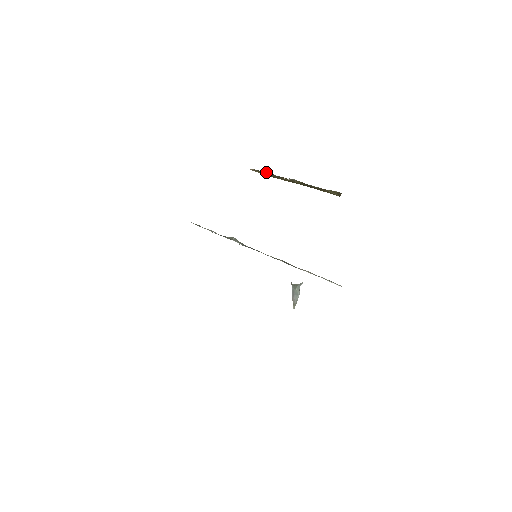
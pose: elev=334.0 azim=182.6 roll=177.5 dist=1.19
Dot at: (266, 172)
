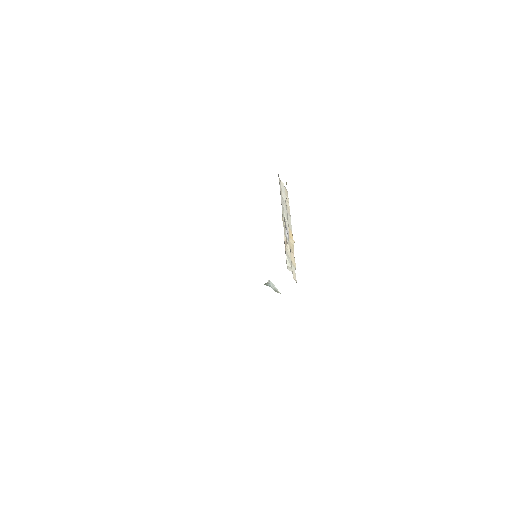
Dot at: occluded
